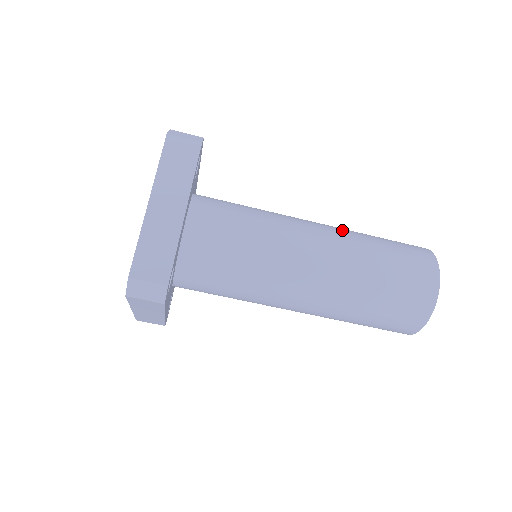
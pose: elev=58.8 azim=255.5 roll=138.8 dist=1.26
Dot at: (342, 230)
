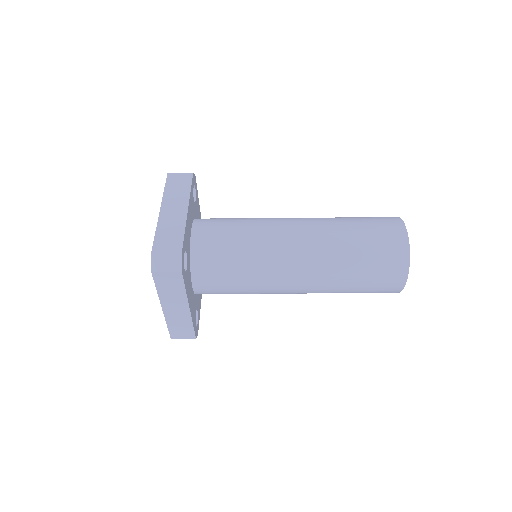
Dot at: occluded
